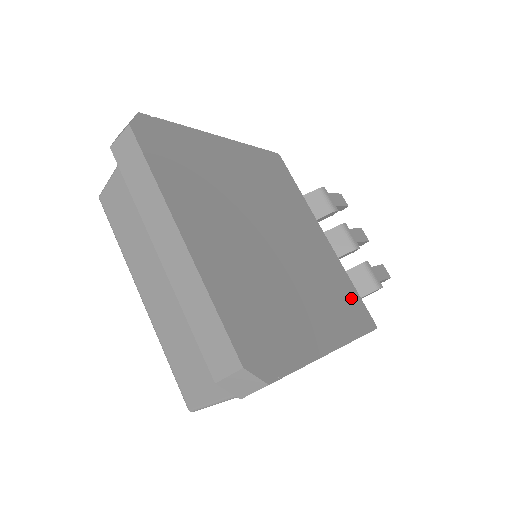
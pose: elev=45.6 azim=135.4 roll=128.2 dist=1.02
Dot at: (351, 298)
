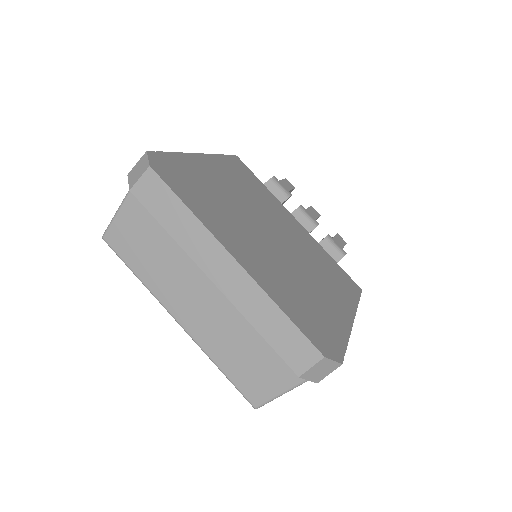
Dot at: (338, 271)
